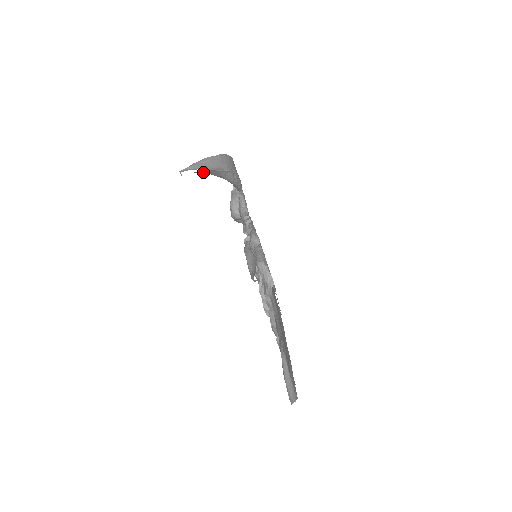
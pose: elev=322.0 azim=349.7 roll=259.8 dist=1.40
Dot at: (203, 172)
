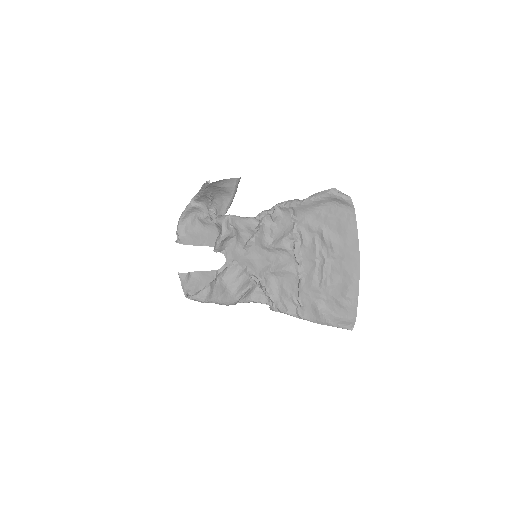
Dot at: (222, 183)
